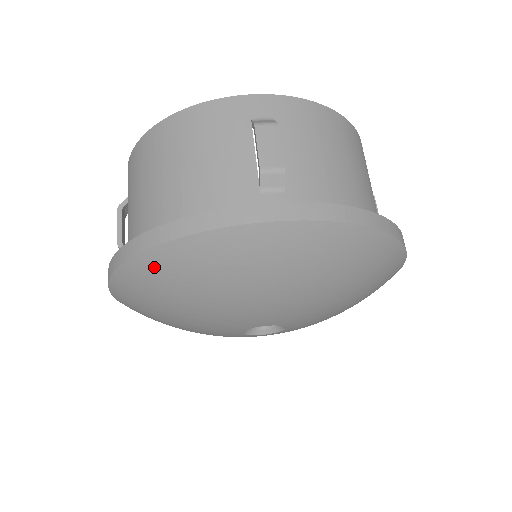
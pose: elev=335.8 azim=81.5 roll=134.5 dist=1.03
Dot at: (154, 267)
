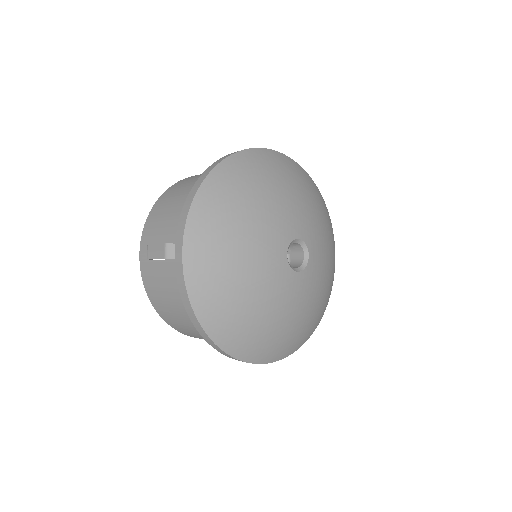
Dot at: (224, 176)
